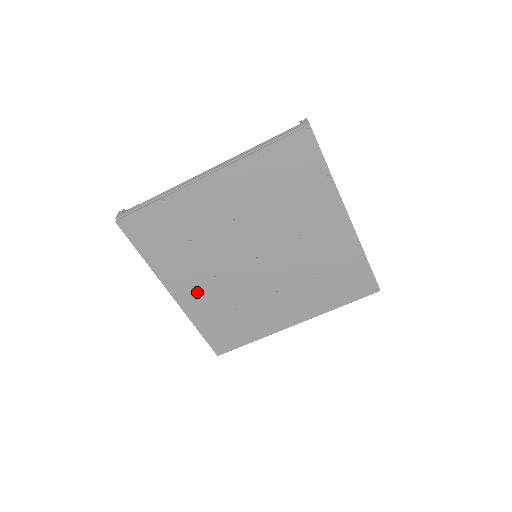
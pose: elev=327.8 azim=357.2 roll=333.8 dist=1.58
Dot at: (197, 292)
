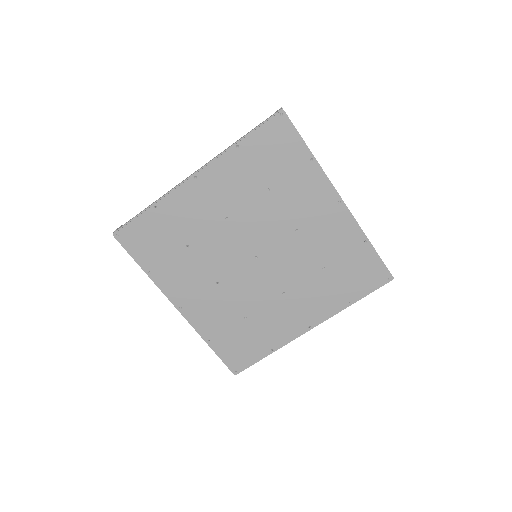
Dot at: (202, 303)
